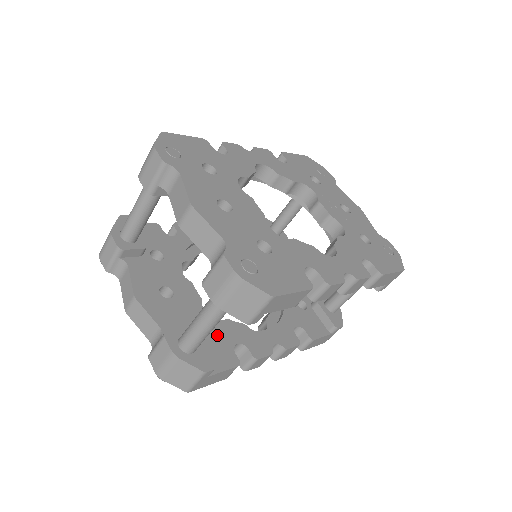
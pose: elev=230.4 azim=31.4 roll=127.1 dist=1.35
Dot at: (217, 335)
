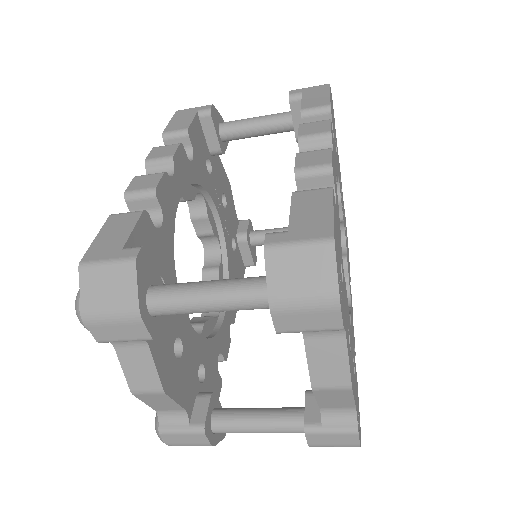
Dot at: (210, 364)
